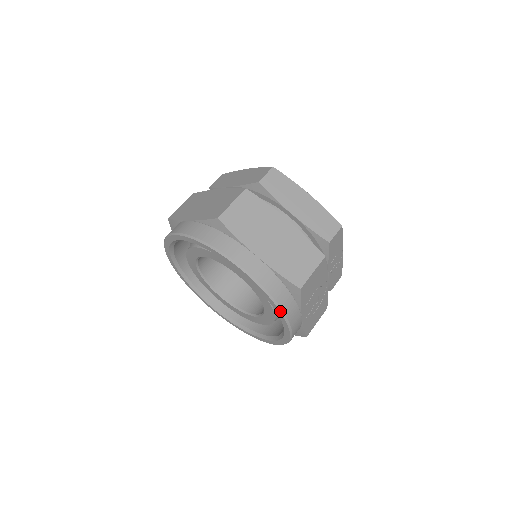
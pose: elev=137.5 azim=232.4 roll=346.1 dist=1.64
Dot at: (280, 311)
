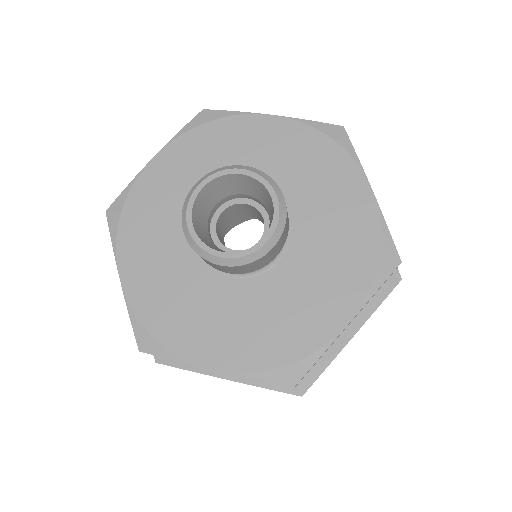
Dot at: occluded
